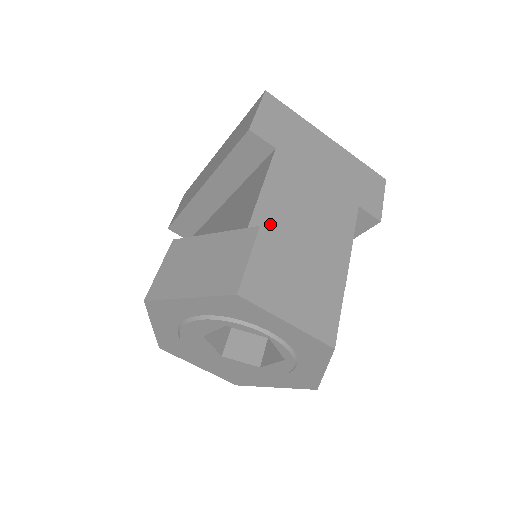
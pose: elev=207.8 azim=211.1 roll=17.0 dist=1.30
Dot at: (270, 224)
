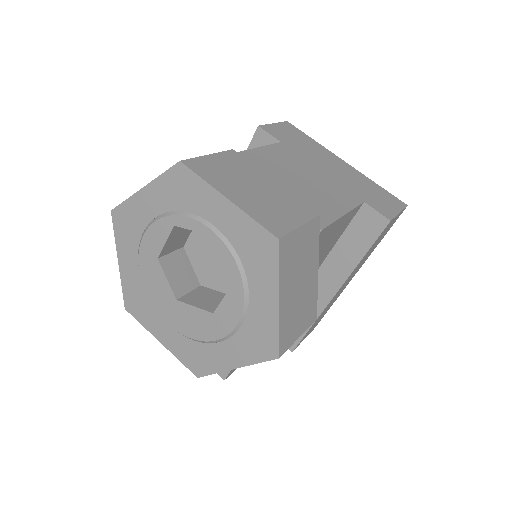
Dot at: occluded
